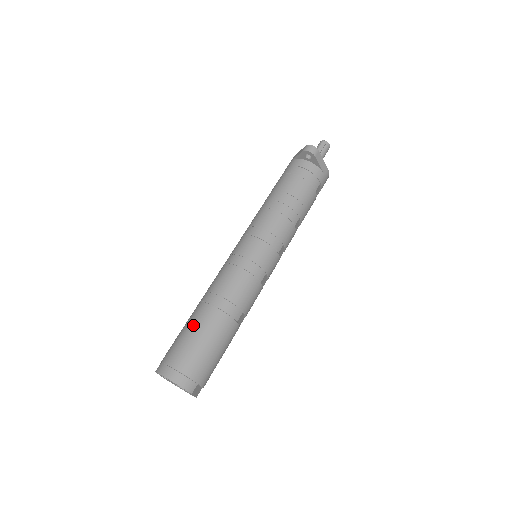
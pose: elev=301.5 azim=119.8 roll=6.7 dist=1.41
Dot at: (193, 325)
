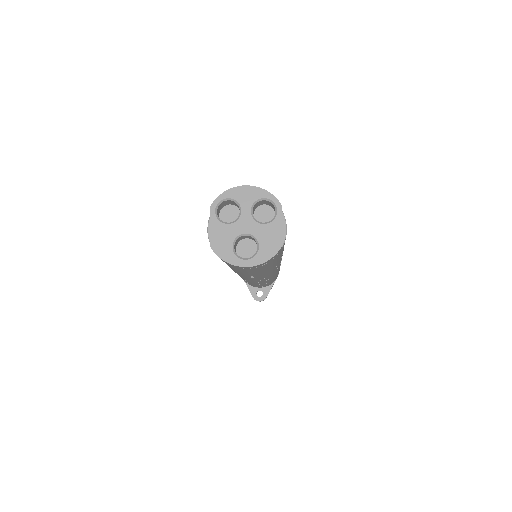
Dot at: occluded
